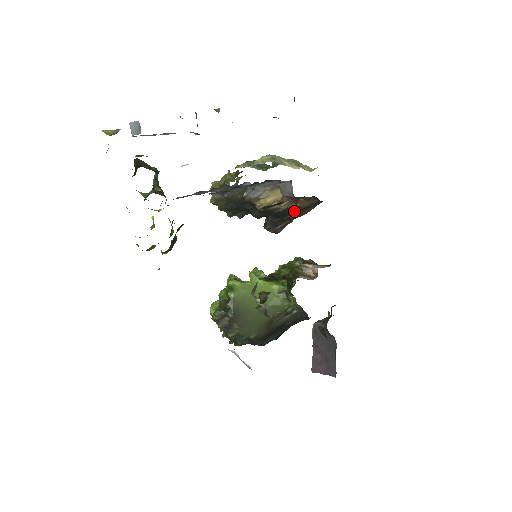
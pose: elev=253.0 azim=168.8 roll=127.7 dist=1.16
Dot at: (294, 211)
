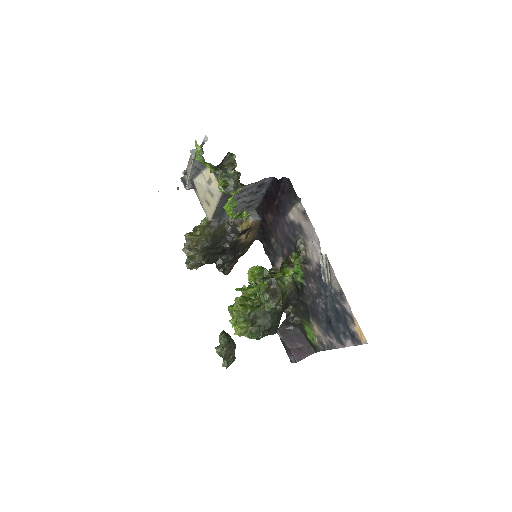
Dot at: (244, 246)
